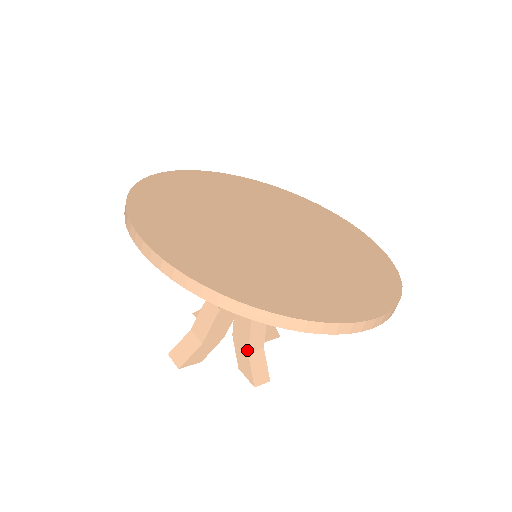
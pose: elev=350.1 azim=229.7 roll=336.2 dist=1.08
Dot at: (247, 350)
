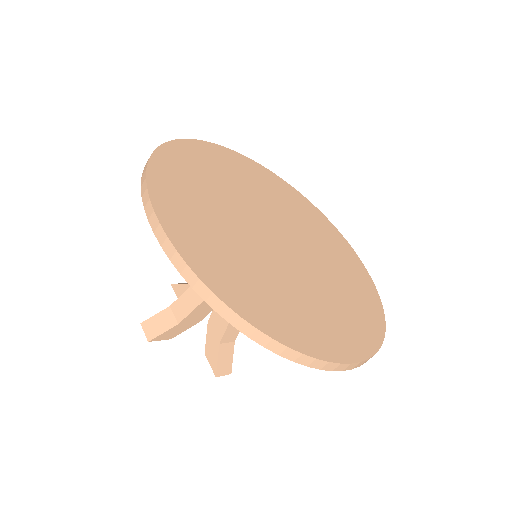
Dot at: (219, 341)
